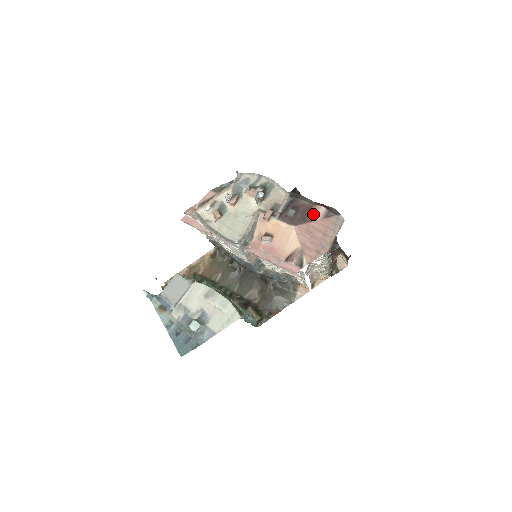
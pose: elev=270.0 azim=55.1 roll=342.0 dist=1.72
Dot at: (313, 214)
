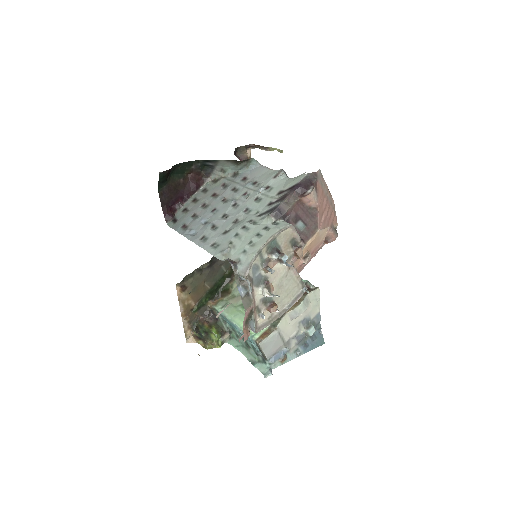
Dot at: (312, 204)
